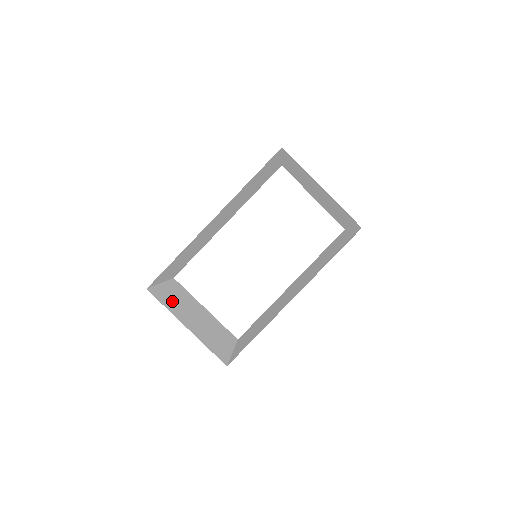
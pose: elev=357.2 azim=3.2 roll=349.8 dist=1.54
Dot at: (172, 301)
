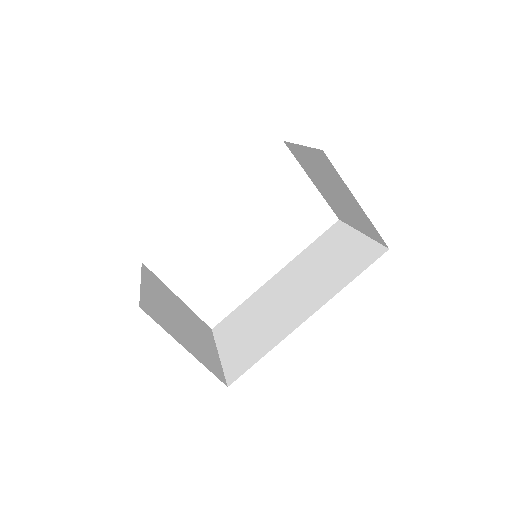
Dot at: (160, 310)
